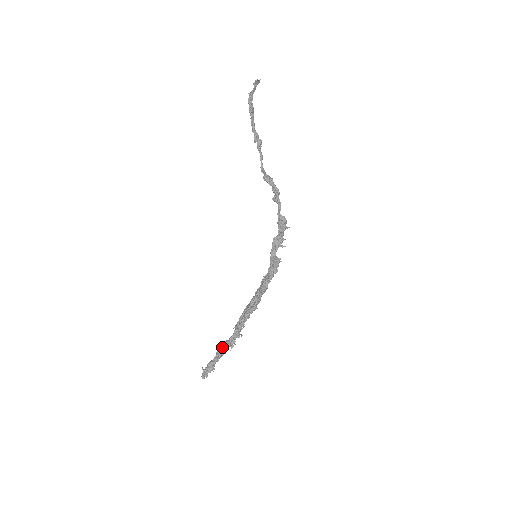
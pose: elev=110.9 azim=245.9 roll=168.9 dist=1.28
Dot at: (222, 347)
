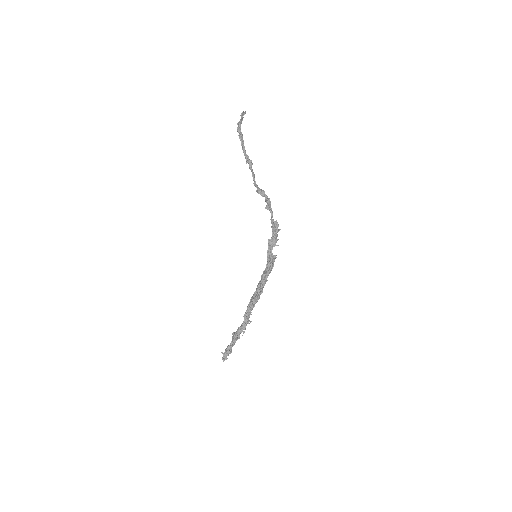
Dot at: (236, 333)
